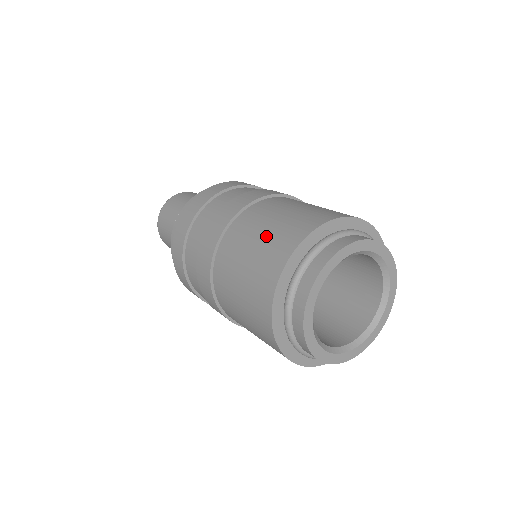
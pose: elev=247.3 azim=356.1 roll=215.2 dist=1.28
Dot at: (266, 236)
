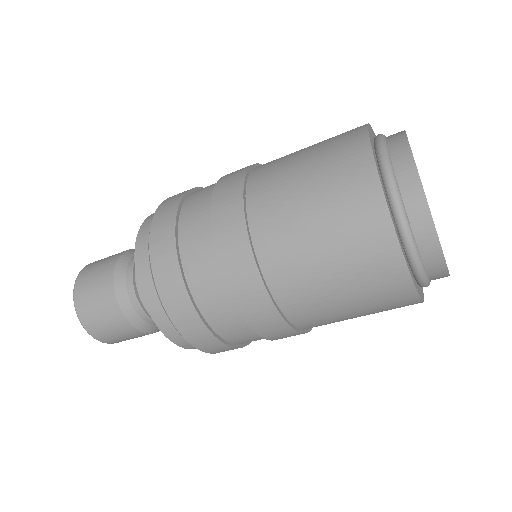
Dot at: (328, 227)
